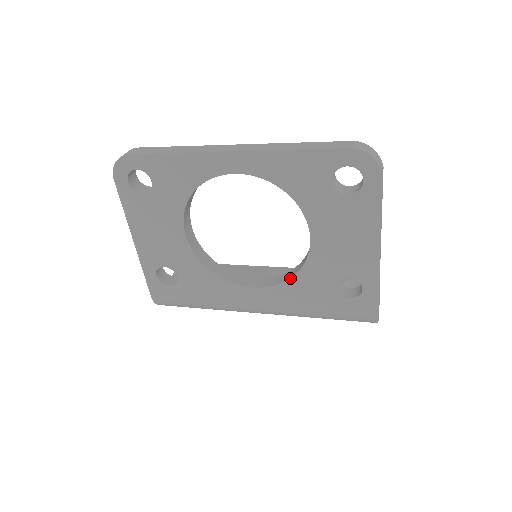
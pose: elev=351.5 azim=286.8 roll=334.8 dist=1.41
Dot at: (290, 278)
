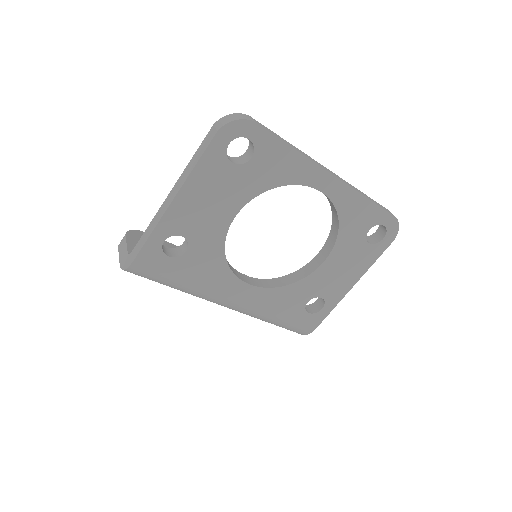
Dot at: (284, 286)
